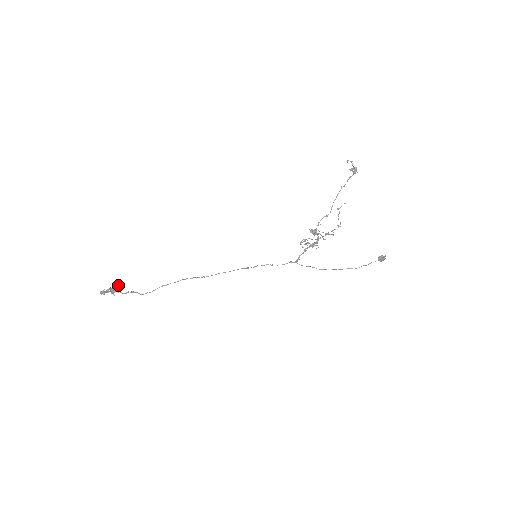
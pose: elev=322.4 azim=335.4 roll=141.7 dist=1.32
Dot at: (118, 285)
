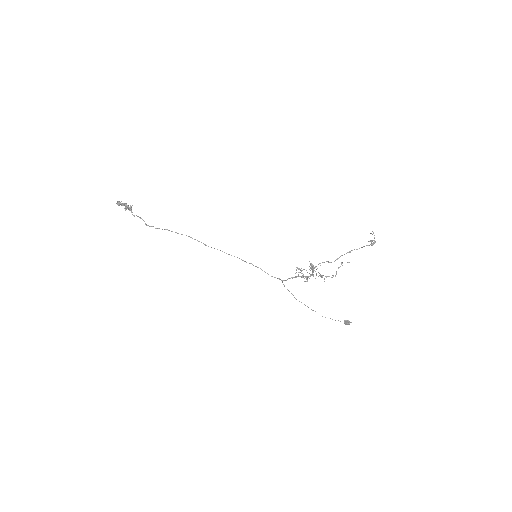
Dot at: occluded
